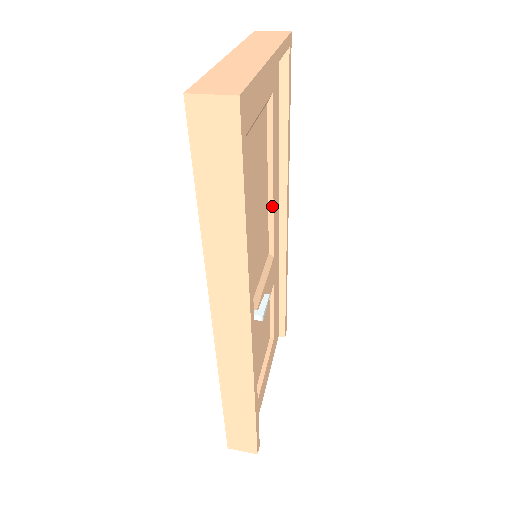
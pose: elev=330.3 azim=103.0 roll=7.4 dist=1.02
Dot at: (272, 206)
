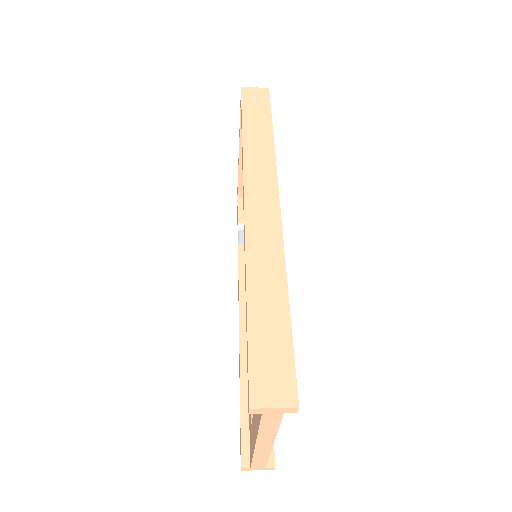
Dot at: occluded
